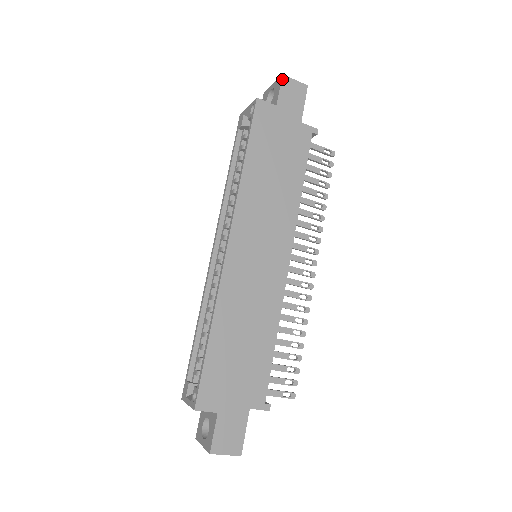
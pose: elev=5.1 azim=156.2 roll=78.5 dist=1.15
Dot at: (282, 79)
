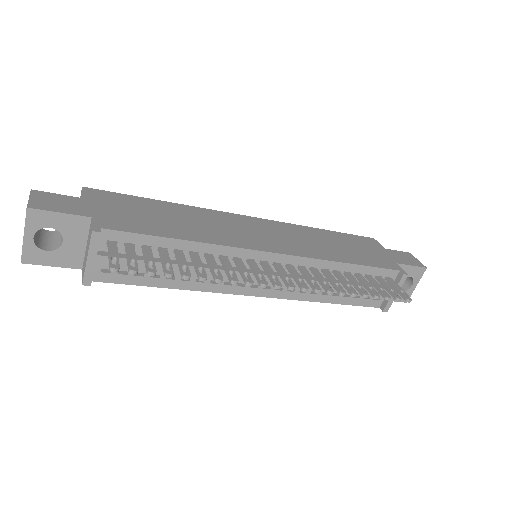
Dot at: (407, 252)
